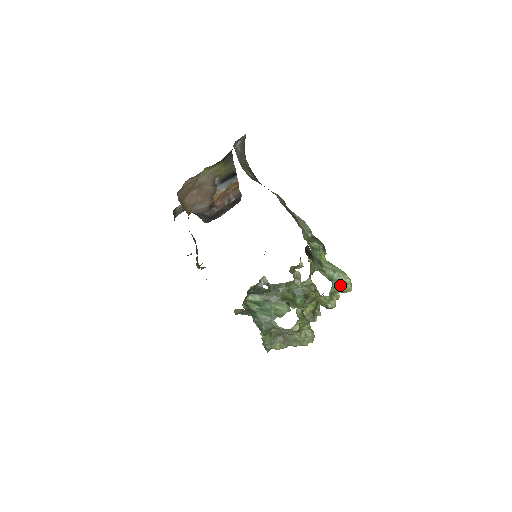
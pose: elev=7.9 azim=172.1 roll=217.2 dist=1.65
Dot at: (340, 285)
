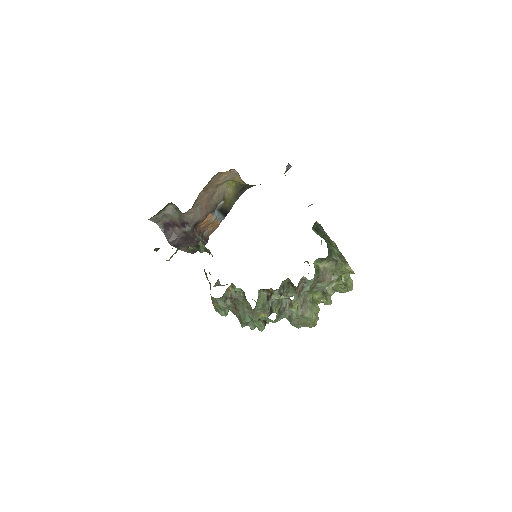
Dot at: occluded
